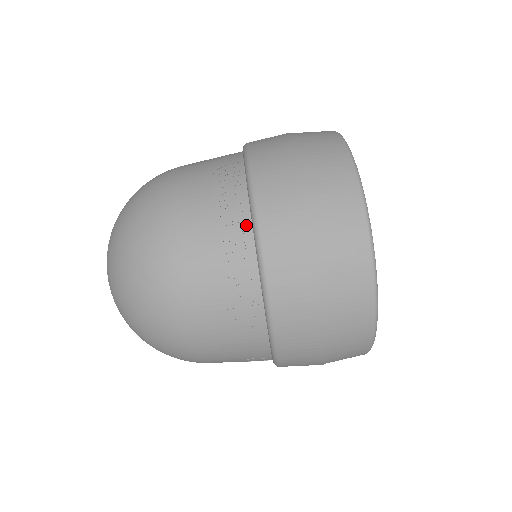
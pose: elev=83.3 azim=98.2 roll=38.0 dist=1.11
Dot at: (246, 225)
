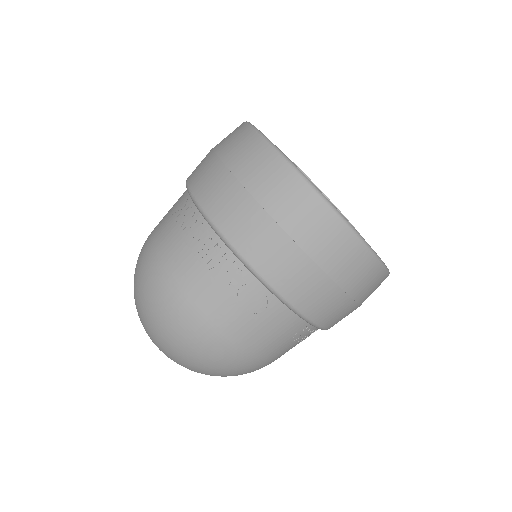
Dot at: (209, 233)
